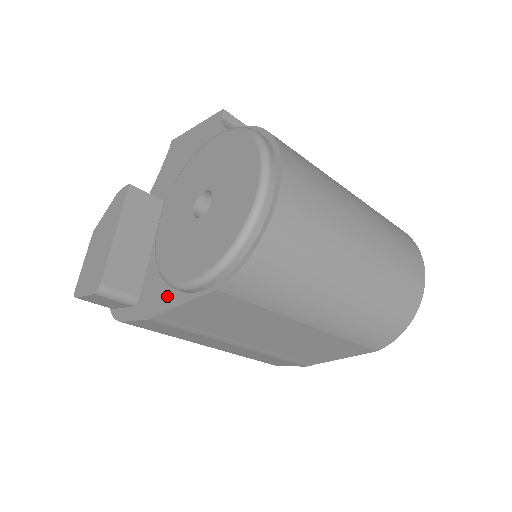
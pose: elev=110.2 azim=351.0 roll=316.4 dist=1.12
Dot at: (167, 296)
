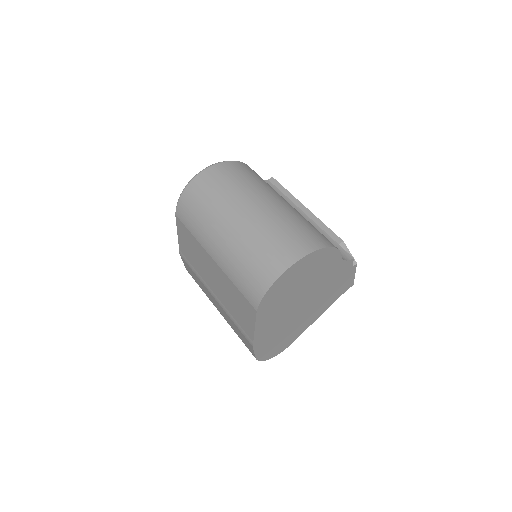
Dot at: occluded
